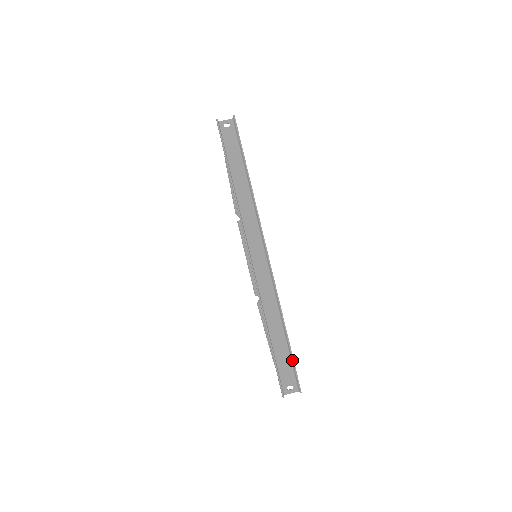
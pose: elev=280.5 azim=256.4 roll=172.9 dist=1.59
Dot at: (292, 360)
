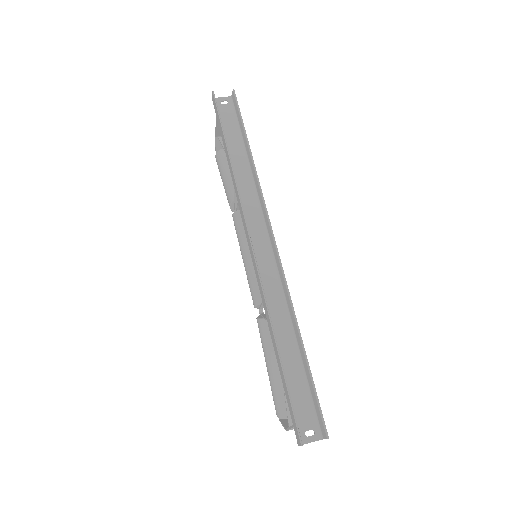
Dot at: (312, 387)
